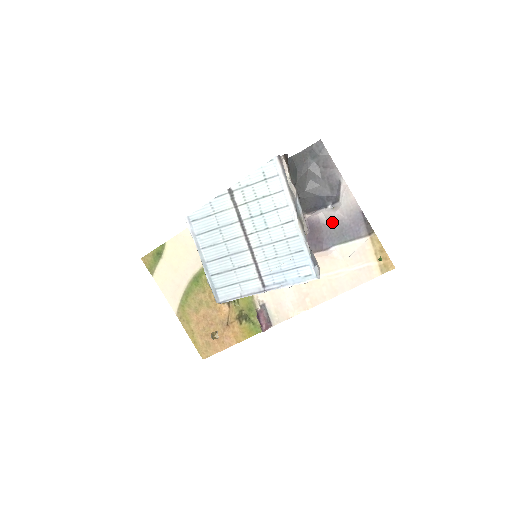
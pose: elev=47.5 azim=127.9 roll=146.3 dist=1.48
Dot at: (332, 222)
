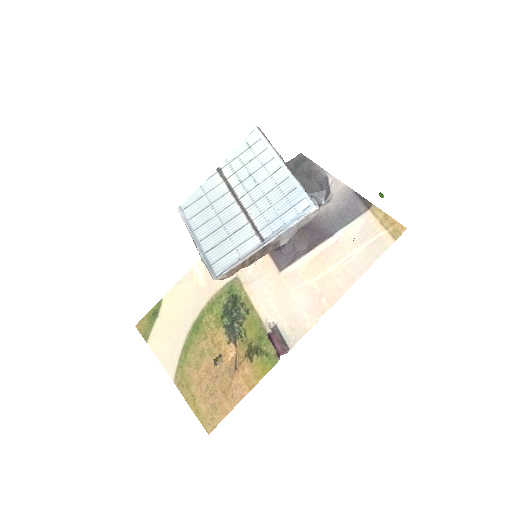
Dot at: (329, 212)
